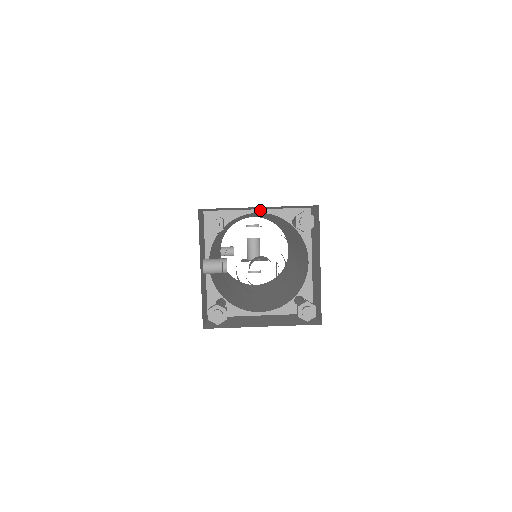
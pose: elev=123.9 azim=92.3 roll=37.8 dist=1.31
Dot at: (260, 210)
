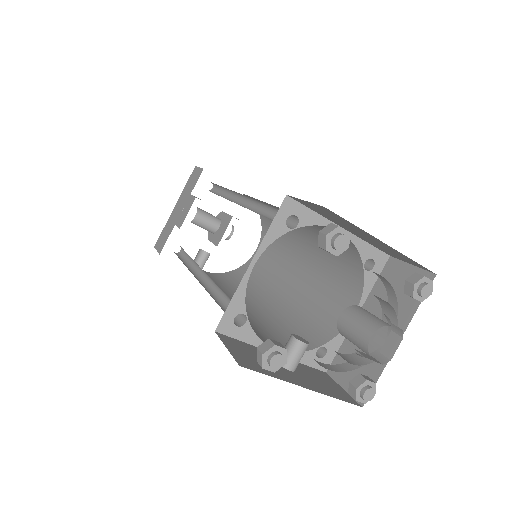
Dot at: (253, 261)
